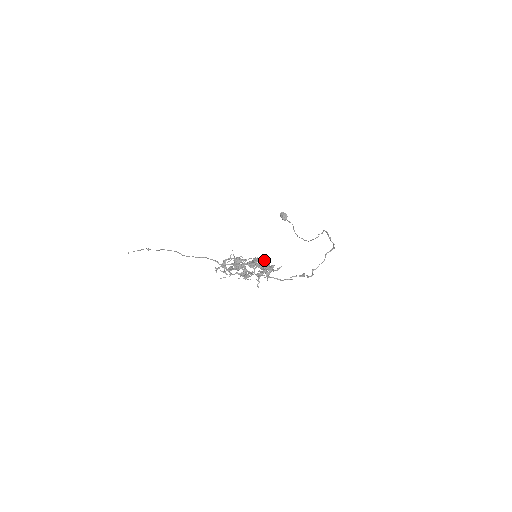
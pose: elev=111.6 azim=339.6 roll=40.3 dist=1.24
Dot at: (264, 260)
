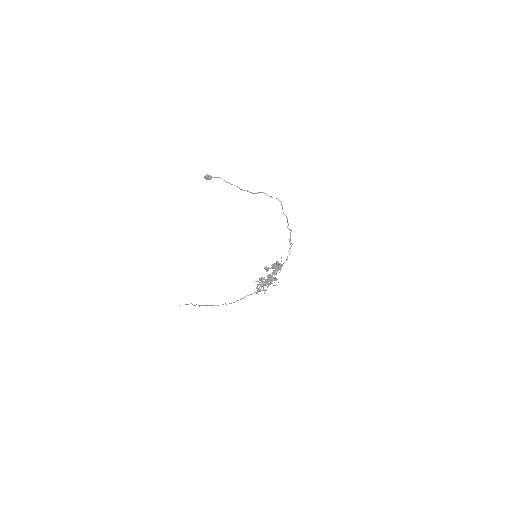
Dot at: occluded
